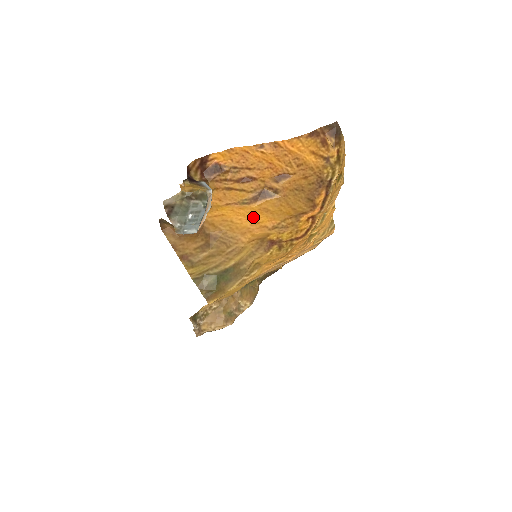
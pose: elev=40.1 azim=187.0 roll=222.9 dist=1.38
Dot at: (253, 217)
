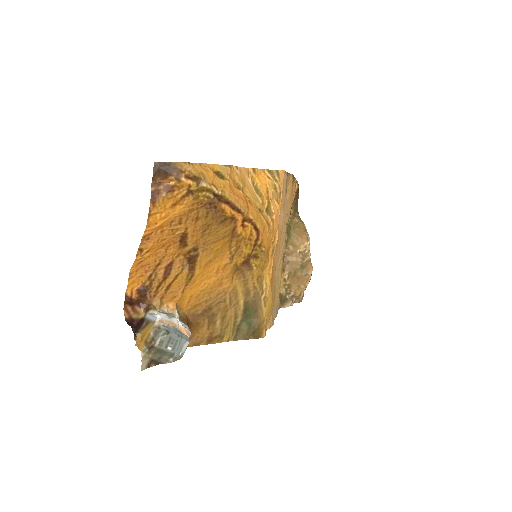
Dot at: (209, 273)
